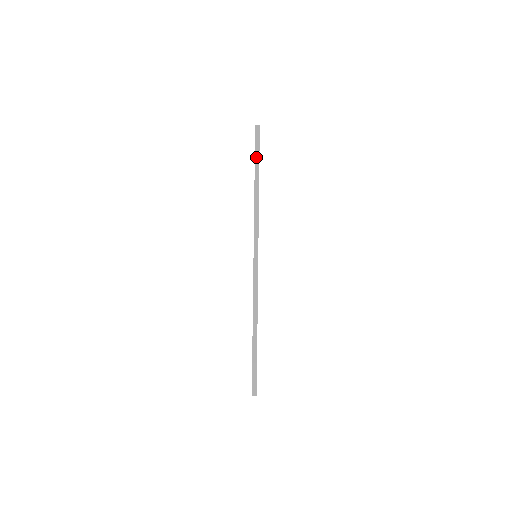
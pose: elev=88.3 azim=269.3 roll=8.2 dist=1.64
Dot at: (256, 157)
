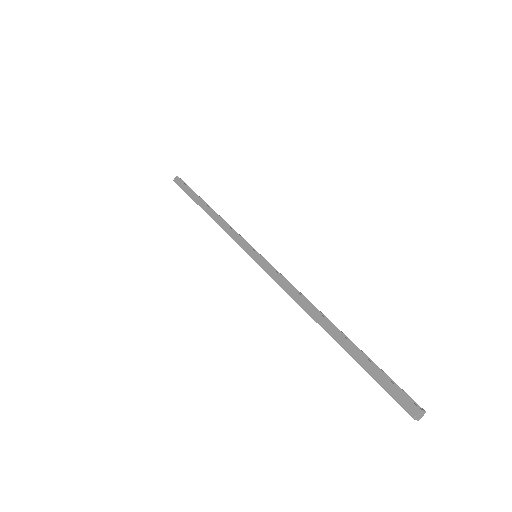
Dot at: (189, 194)
